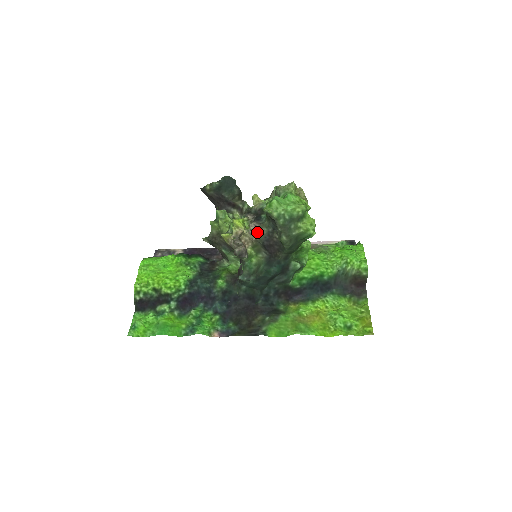
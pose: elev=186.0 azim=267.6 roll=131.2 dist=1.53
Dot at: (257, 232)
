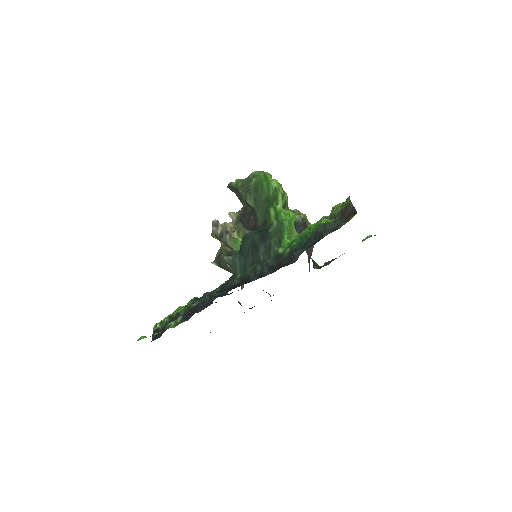
Dot at: (236, 217)
